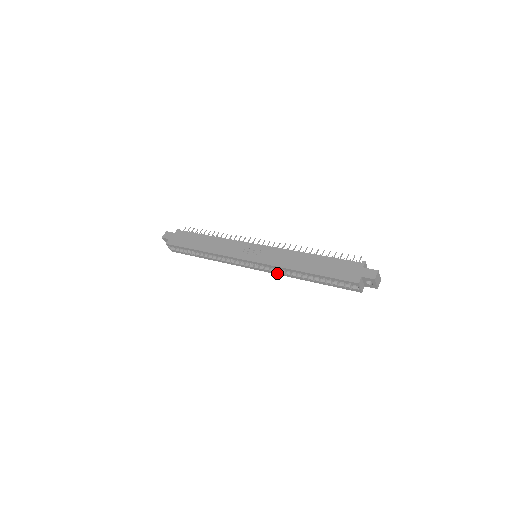
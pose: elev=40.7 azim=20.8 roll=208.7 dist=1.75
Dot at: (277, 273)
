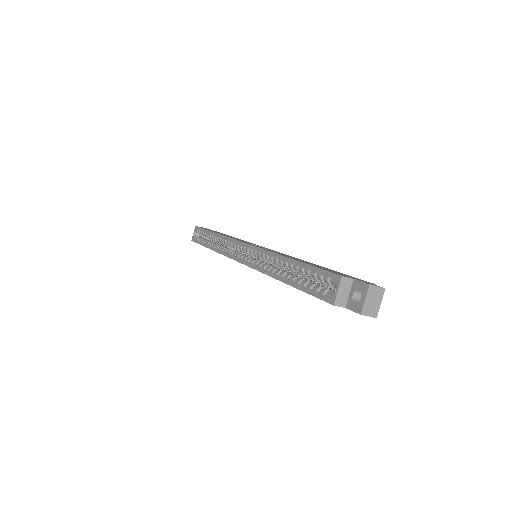
Dot at: (257, 267)
